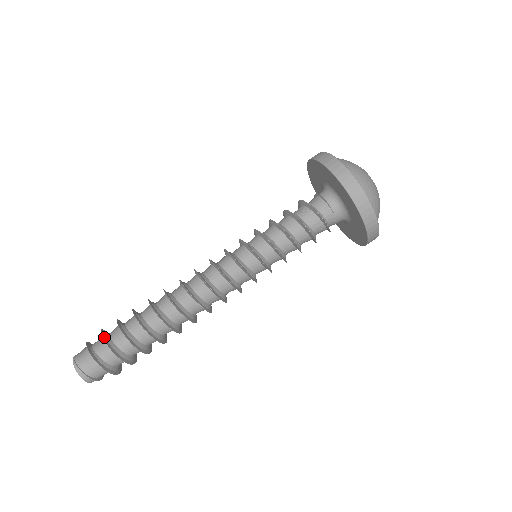
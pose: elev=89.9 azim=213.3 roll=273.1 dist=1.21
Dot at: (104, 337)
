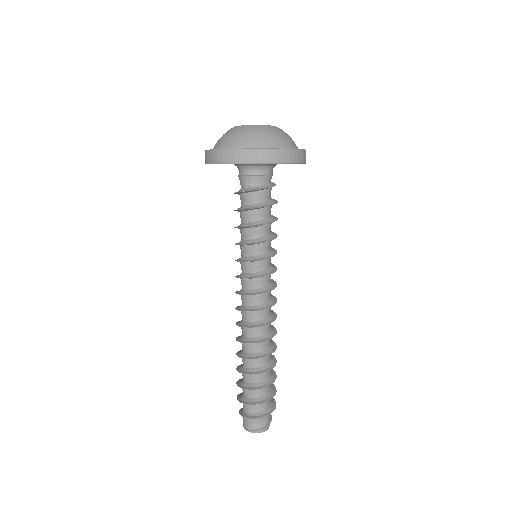
Dot at: (243, 402)
